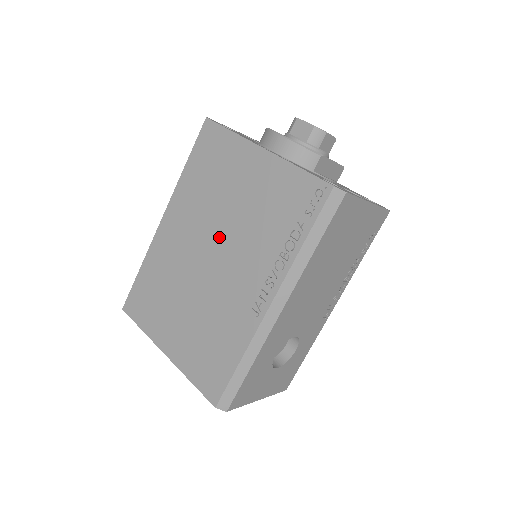
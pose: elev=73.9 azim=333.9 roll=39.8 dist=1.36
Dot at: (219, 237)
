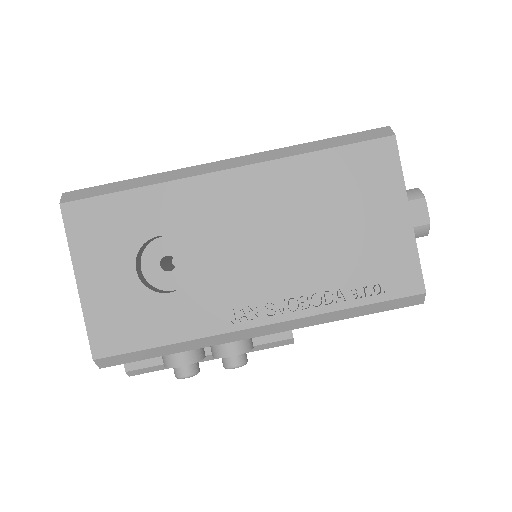
Dot at: occluded
